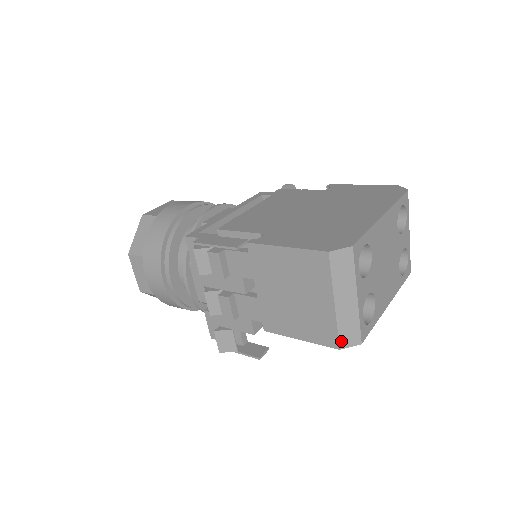
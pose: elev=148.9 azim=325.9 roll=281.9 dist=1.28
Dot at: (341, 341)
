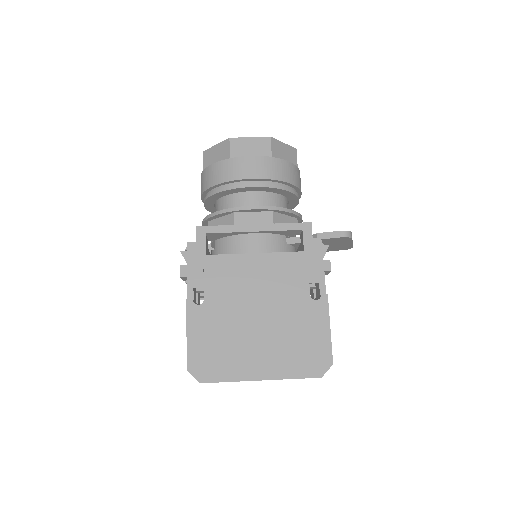
Dot at: occluded
